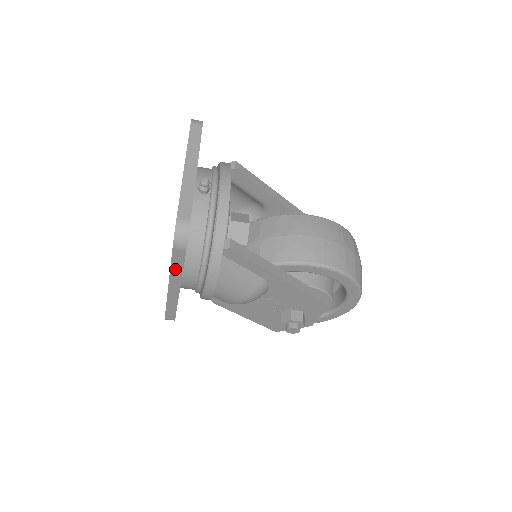
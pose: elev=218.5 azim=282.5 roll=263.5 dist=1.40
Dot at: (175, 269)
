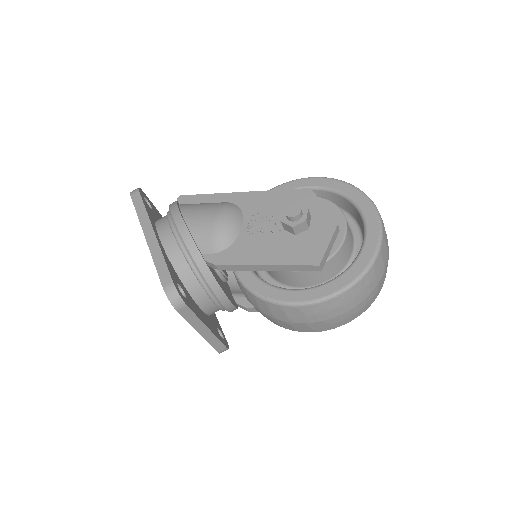
Dot at: (140, 212)
